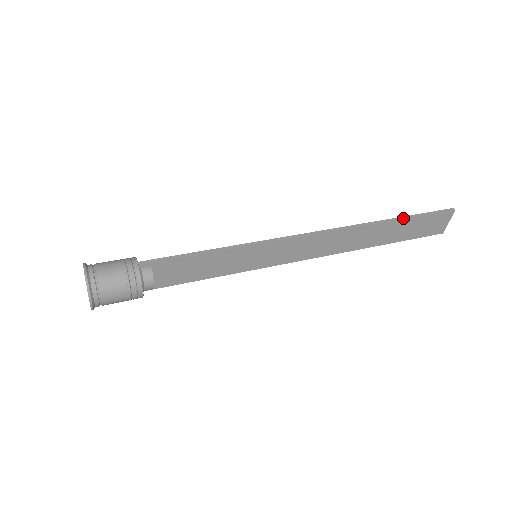
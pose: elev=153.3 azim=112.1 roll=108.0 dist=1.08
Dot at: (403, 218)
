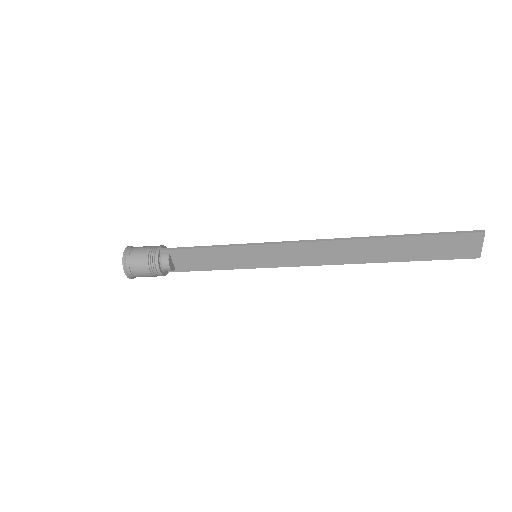
Dot at: (410, 235)
